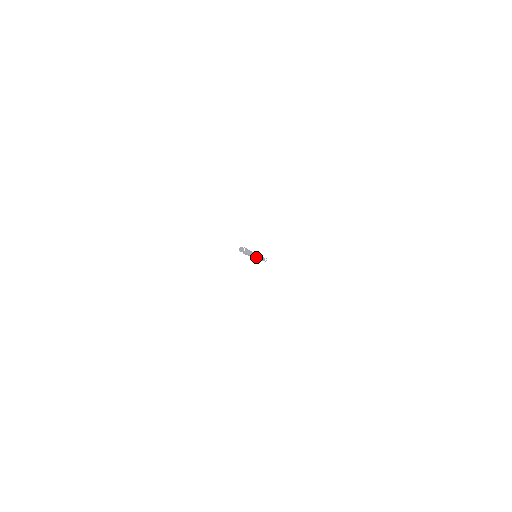
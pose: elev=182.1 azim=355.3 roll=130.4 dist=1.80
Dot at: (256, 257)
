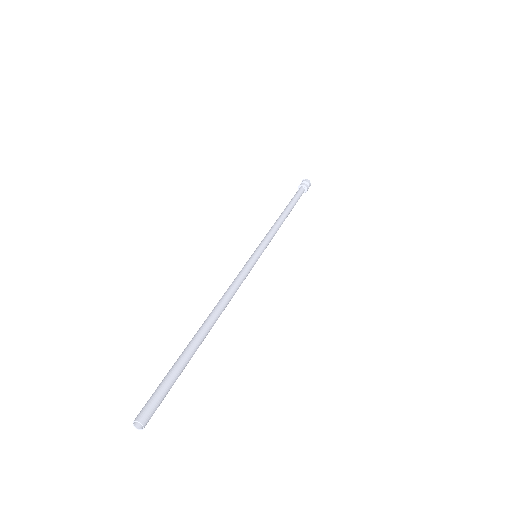
Dot at: (252, 266)
